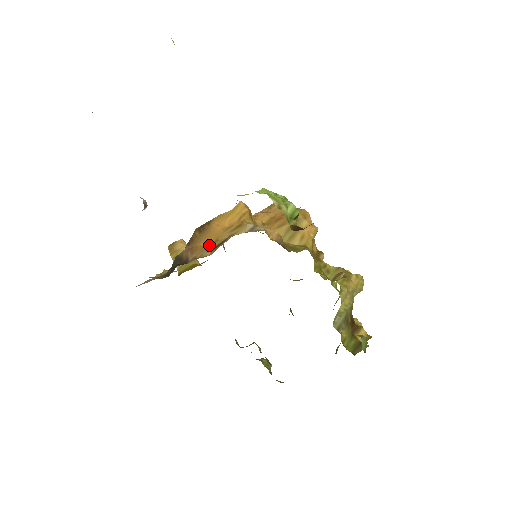
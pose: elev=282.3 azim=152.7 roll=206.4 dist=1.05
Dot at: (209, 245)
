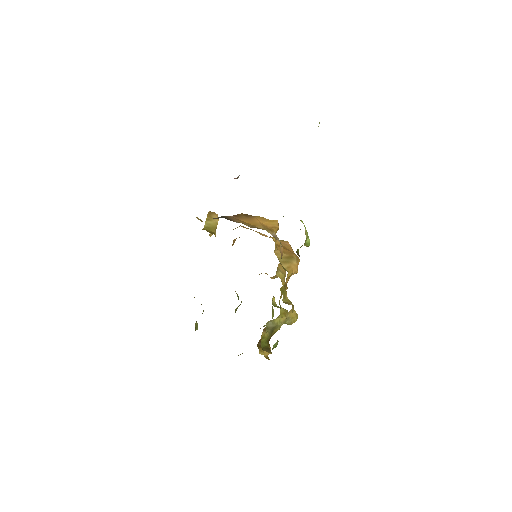
Dot at: (249, 224)
